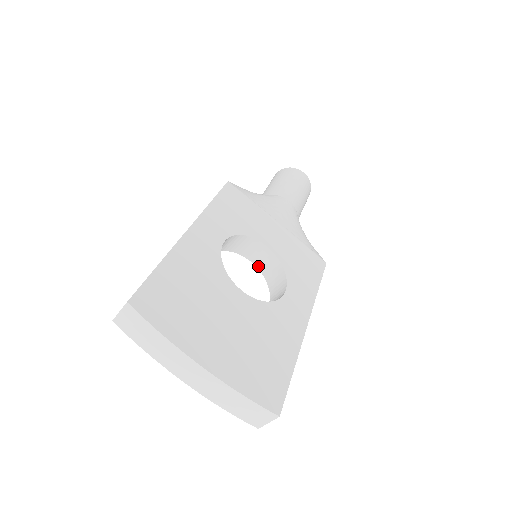
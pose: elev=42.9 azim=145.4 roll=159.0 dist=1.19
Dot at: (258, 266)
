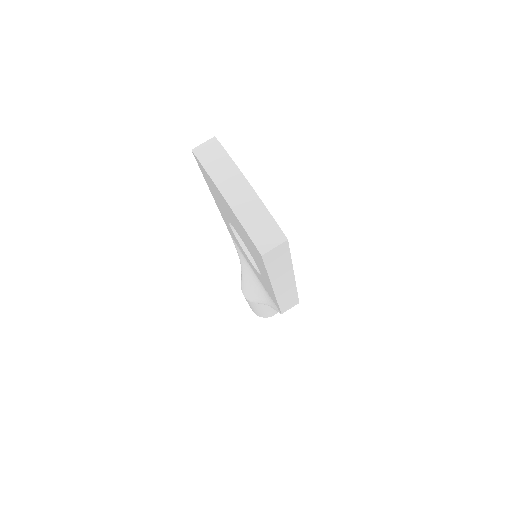
Dot at: (254, 264)
